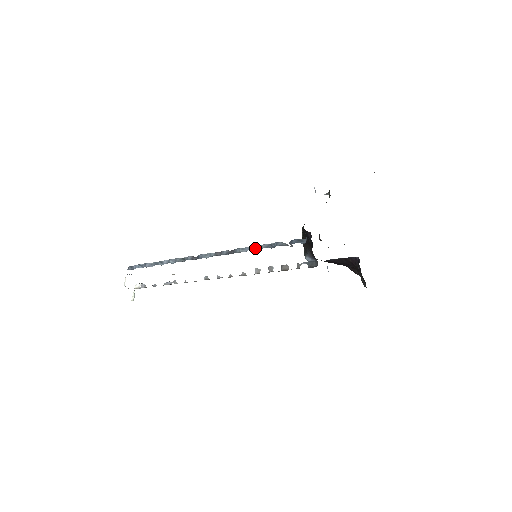
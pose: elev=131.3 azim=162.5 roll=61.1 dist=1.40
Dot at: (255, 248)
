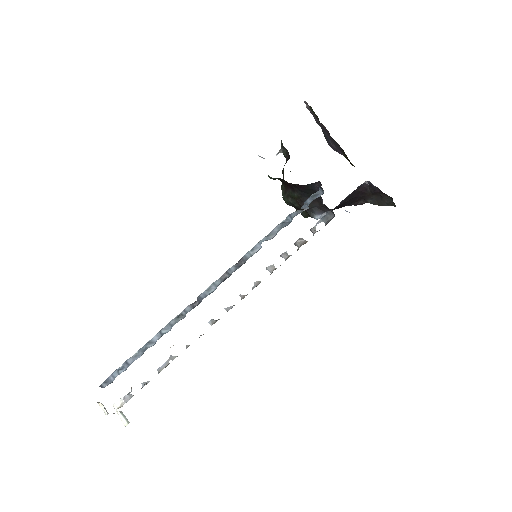
Dot at: (268, 238)
